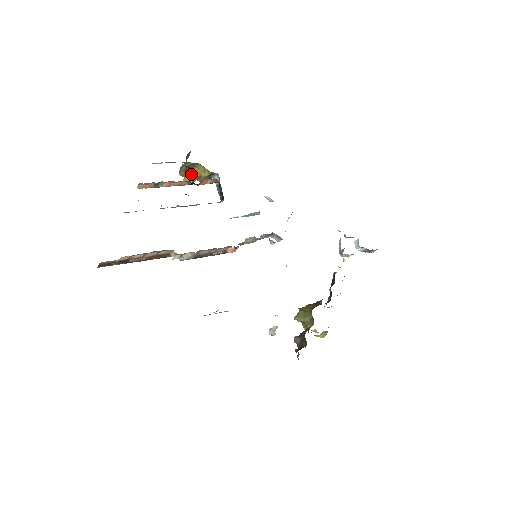
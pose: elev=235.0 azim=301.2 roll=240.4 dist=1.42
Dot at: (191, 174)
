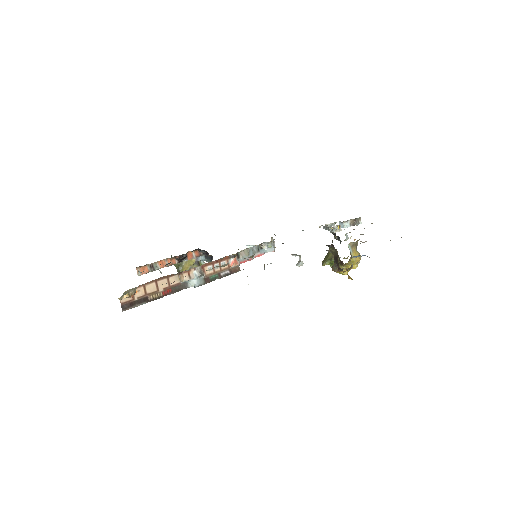
Dot at: (184, 270)
